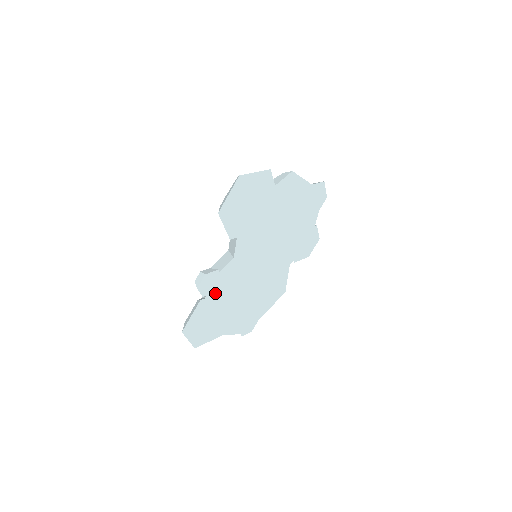
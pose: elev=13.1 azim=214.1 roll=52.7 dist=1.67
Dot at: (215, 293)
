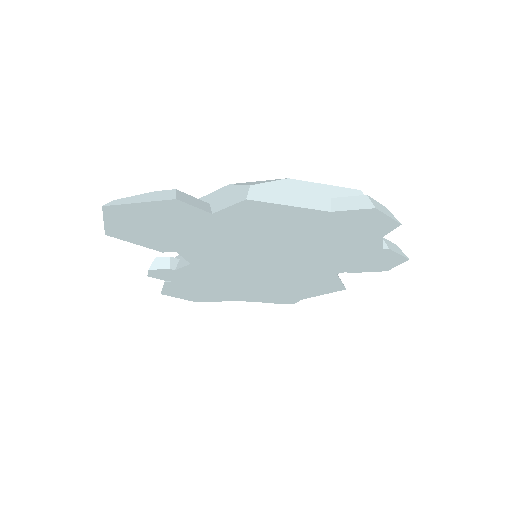
Dot at: (187, 280)
